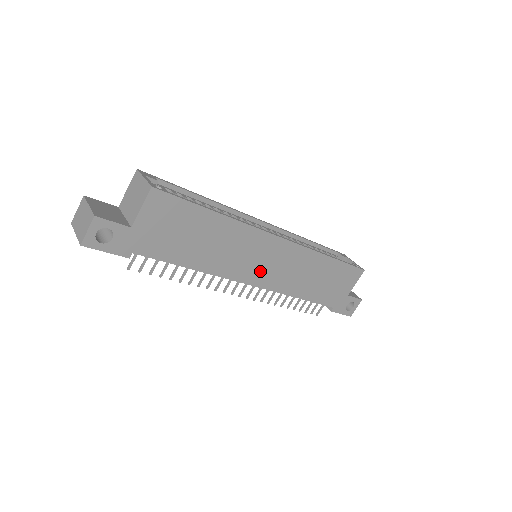
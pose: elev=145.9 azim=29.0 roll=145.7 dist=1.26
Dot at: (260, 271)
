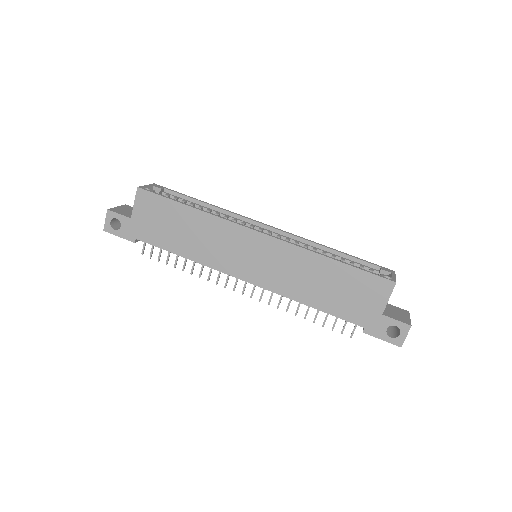
Dot at: (249, 266)
